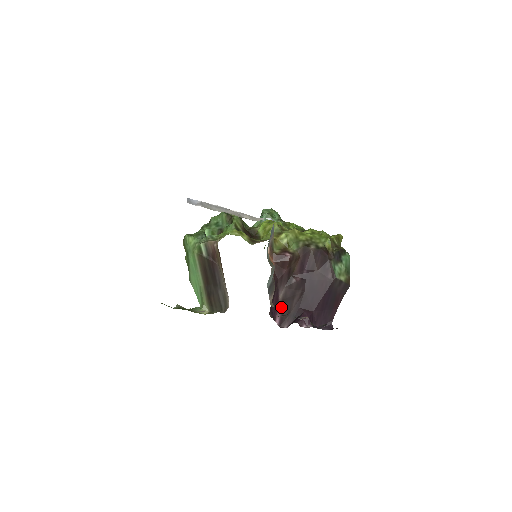
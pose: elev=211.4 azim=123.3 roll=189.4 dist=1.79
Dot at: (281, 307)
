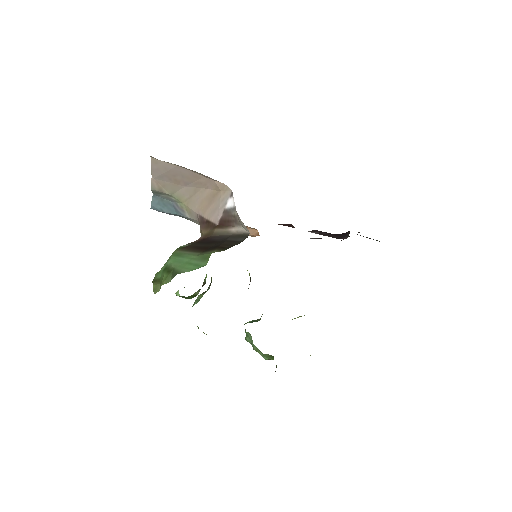
Dot at: occluded
